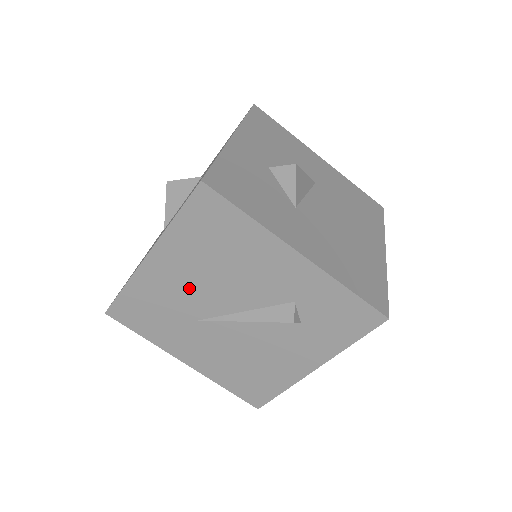
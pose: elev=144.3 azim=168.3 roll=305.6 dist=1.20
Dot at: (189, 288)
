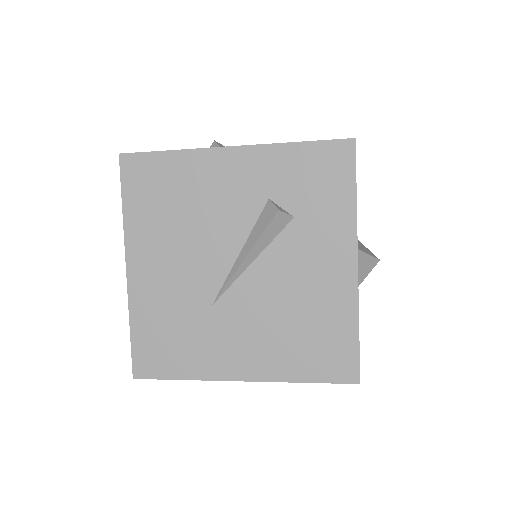
Dot at: (179, 271)
